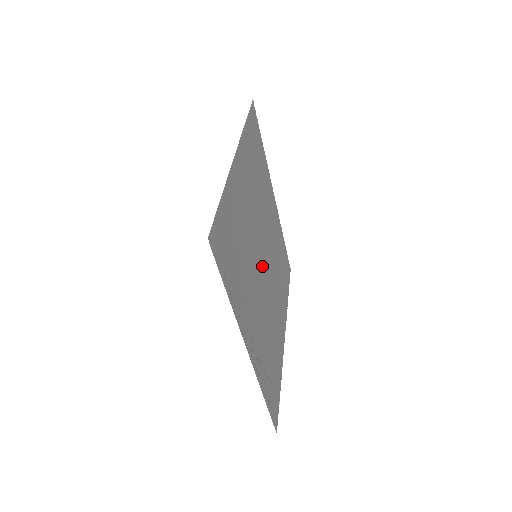
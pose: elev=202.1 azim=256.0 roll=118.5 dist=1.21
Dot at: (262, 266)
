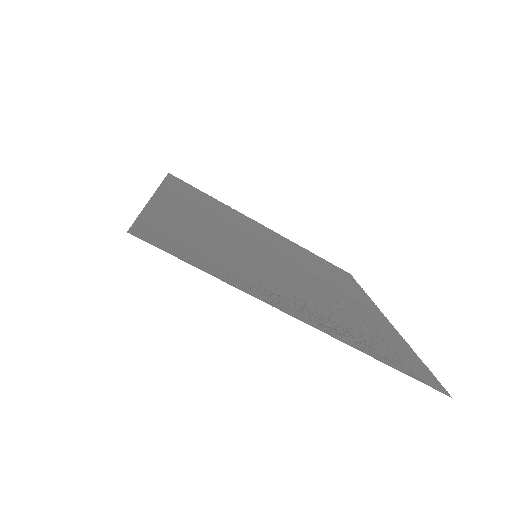
Dot at: (278, 264)
